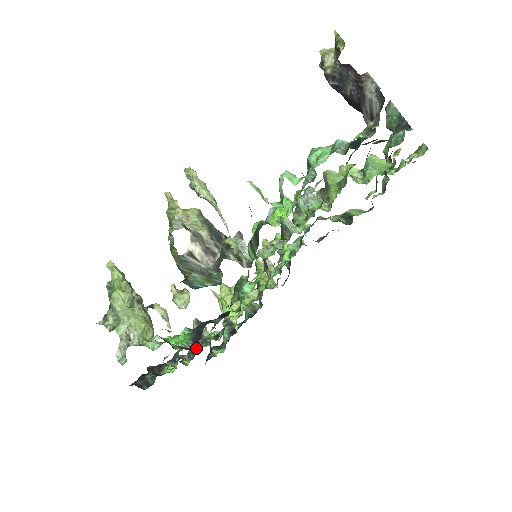
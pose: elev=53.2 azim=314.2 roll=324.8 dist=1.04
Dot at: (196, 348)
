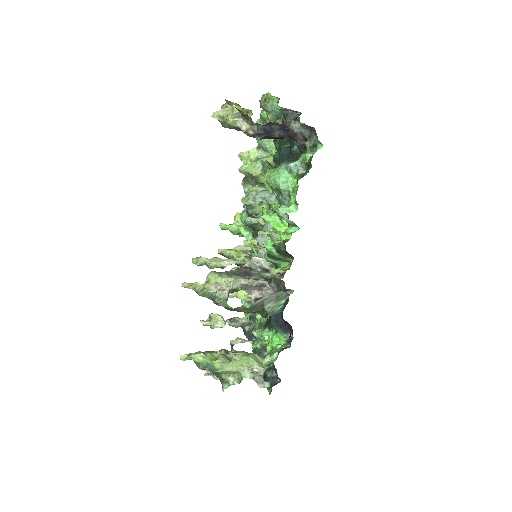
Dot at: (251, 333)
